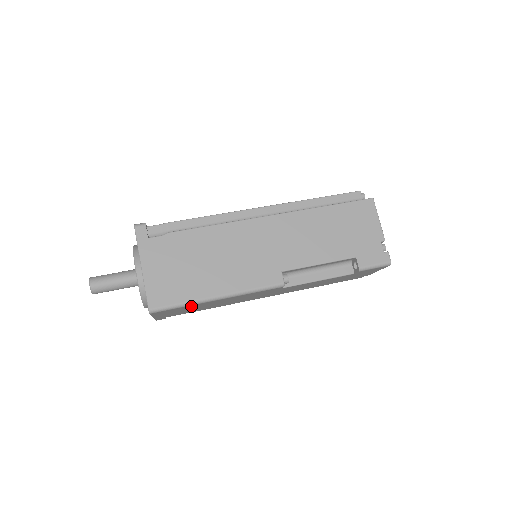
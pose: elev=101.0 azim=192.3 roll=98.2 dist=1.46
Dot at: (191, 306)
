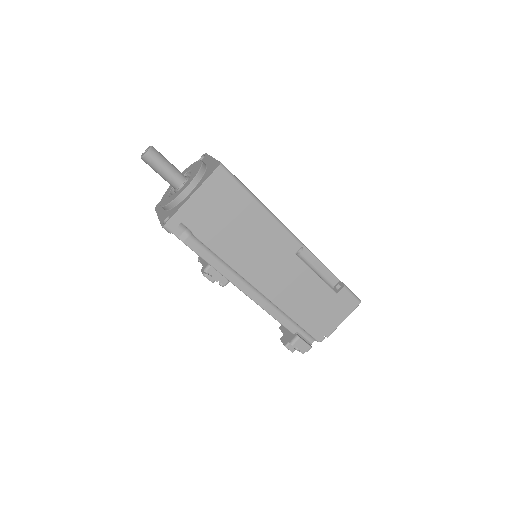
Dot at: (240, 198)
